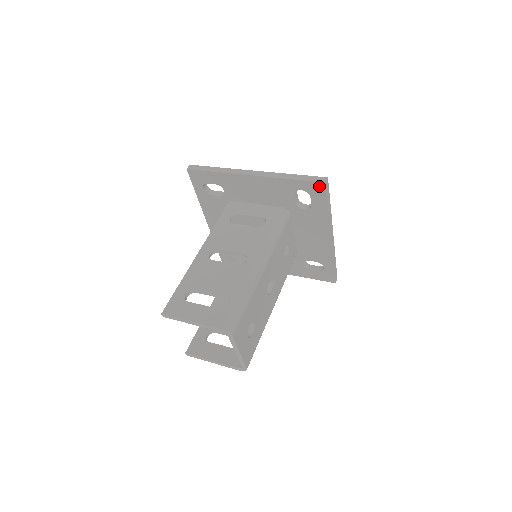
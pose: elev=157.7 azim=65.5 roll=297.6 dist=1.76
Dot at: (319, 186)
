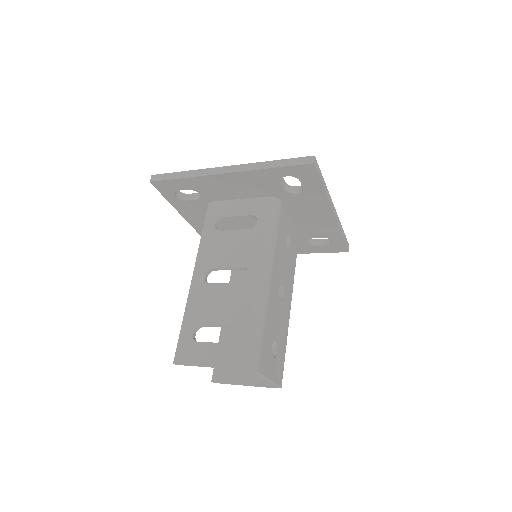
Dot at: (307, 168)
